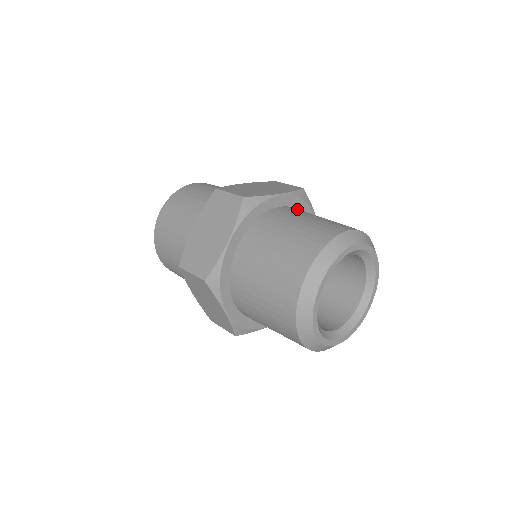
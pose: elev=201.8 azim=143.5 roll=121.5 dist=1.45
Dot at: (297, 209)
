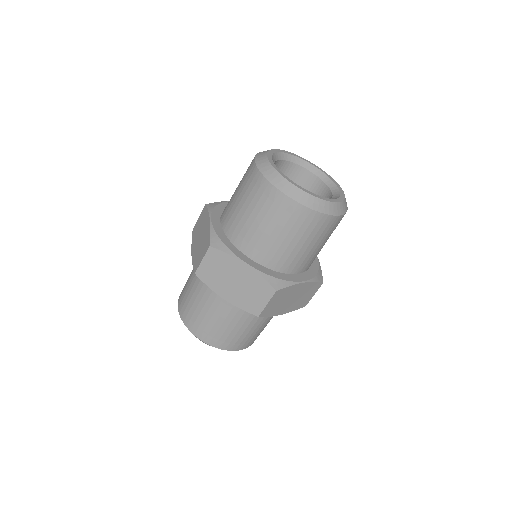
Dot at: occluded
